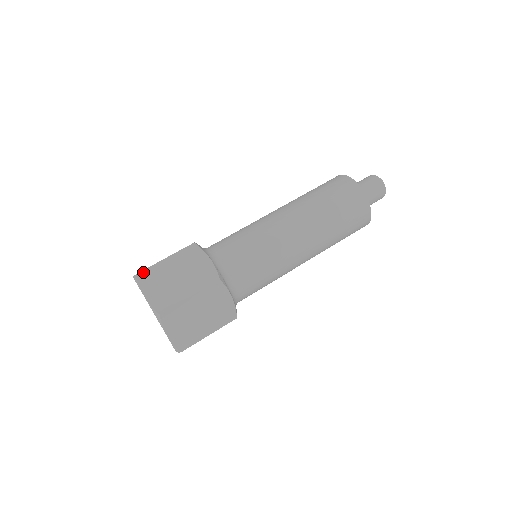
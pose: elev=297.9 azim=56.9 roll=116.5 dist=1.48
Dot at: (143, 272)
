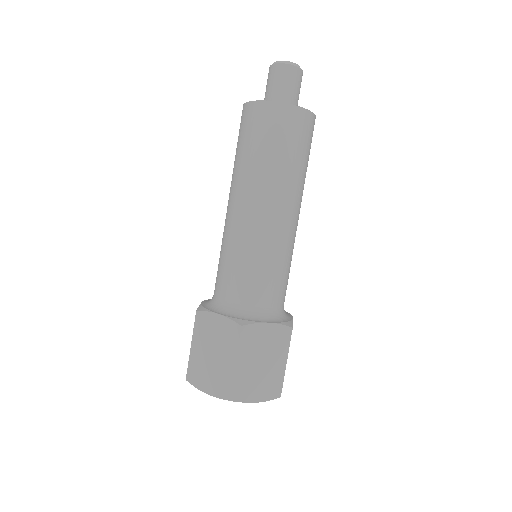
Dot at: (188, 374)
